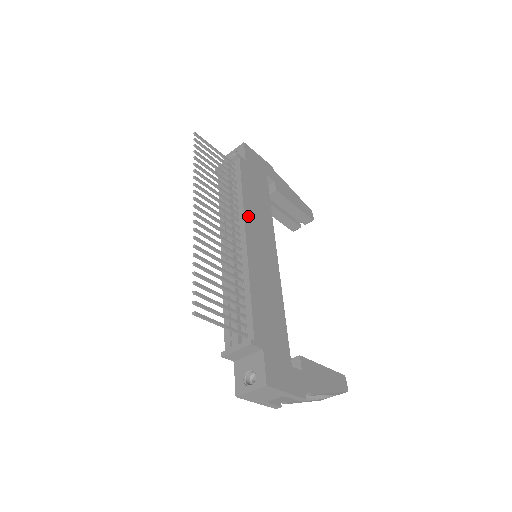
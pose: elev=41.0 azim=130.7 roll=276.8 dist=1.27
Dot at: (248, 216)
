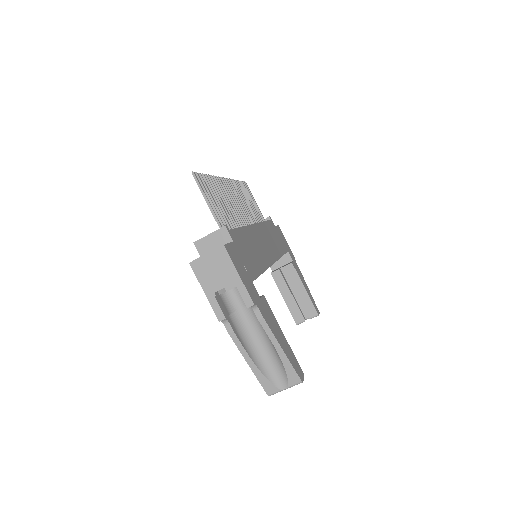
Dot at: (262, 227)
